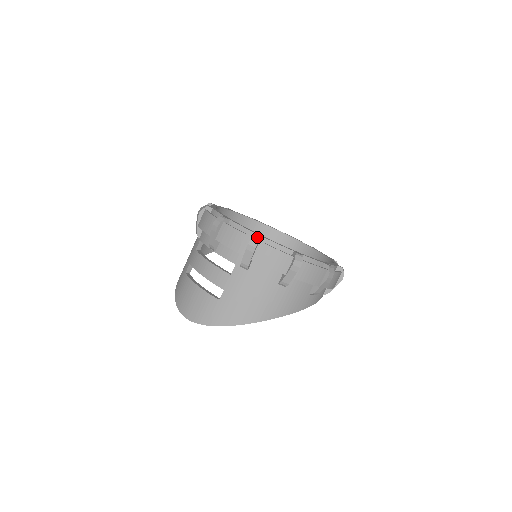
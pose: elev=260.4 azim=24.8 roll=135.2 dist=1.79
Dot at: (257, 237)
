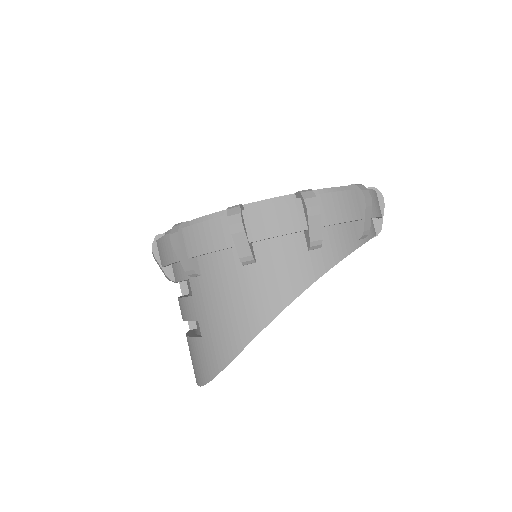
Dot at: (176, 226)
